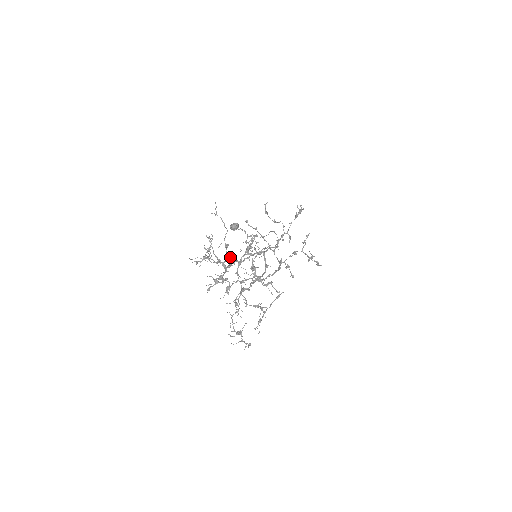
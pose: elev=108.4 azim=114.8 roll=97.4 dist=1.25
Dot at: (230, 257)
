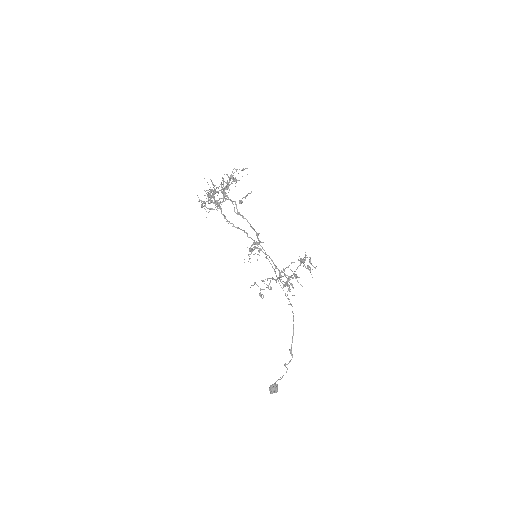
Dot at: occluded
